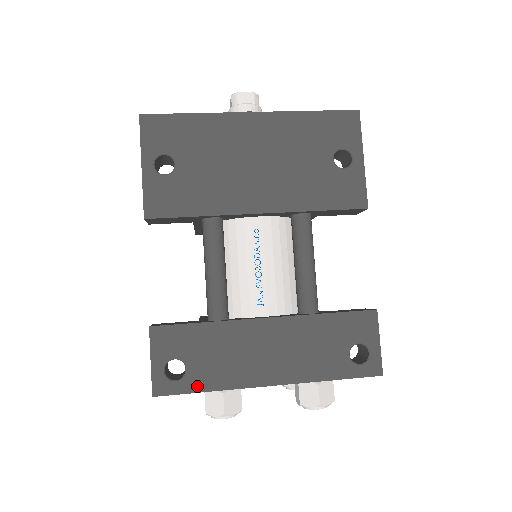
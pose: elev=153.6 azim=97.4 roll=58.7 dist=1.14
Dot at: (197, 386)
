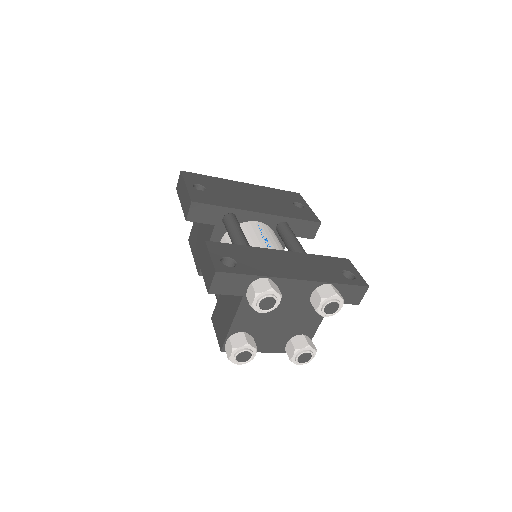
Dot at: (247, 271)
